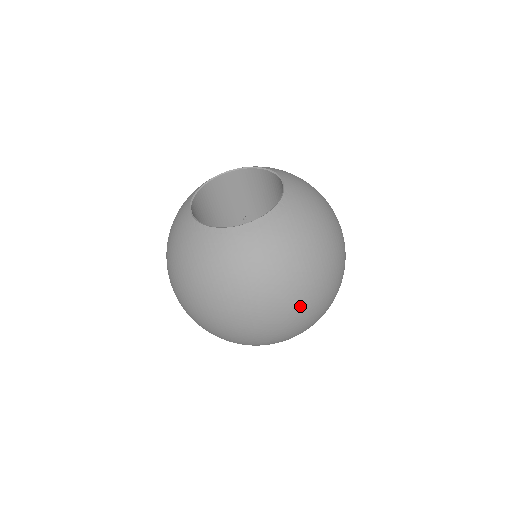
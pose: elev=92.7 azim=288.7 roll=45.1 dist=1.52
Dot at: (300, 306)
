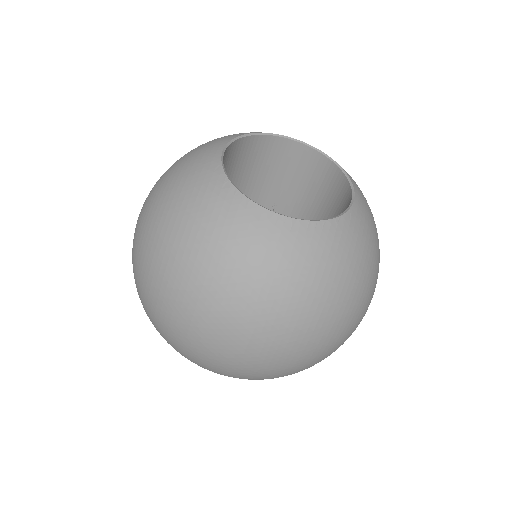
Dot at: (264, 355)
